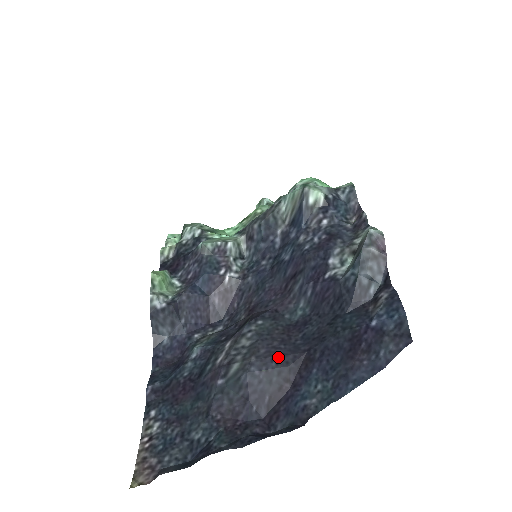
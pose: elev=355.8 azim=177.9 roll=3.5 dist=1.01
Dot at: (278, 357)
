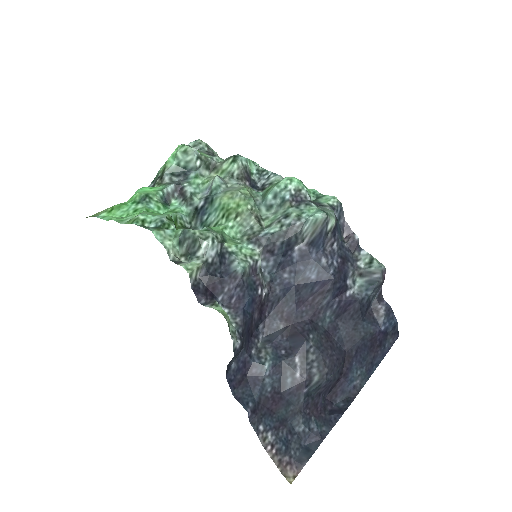
Dot at: (337, 362)
